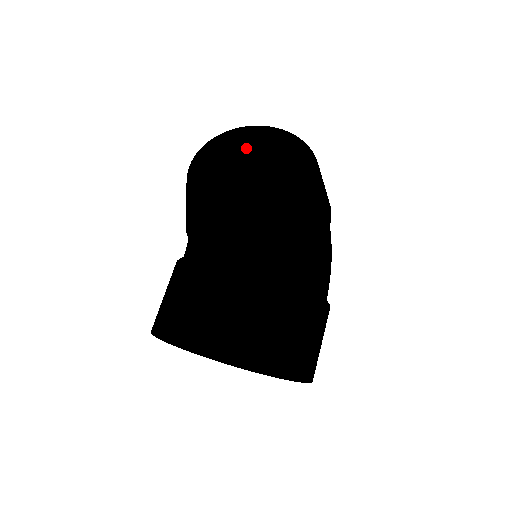
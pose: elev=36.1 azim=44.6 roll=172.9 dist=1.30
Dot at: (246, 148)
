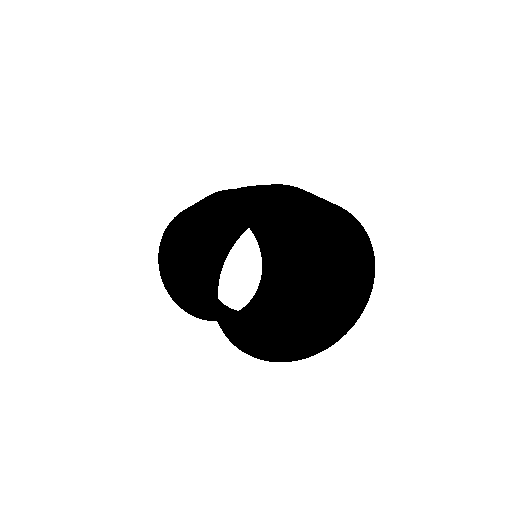
Dot at: occluded
